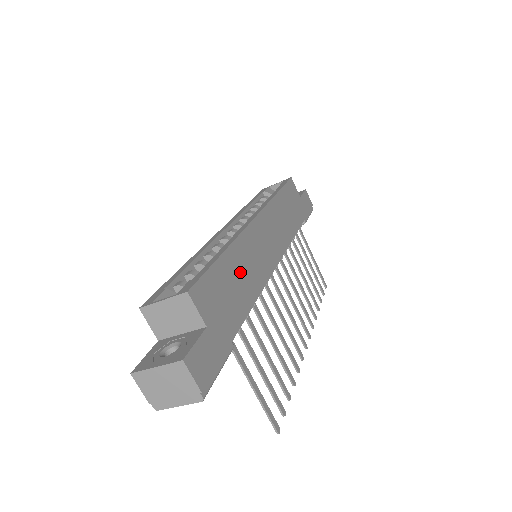
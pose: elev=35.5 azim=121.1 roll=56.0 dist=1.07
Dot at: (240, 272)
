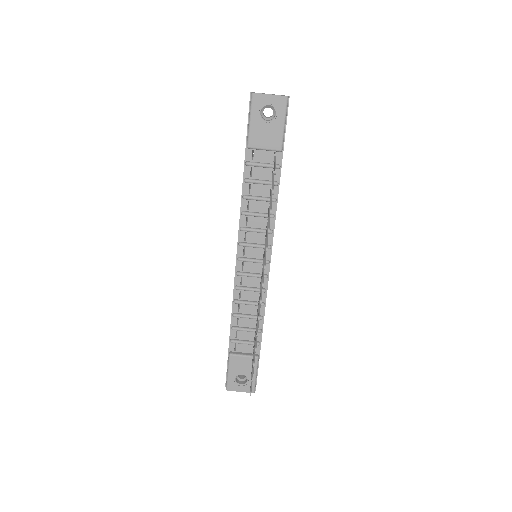
Dot at: occluded
